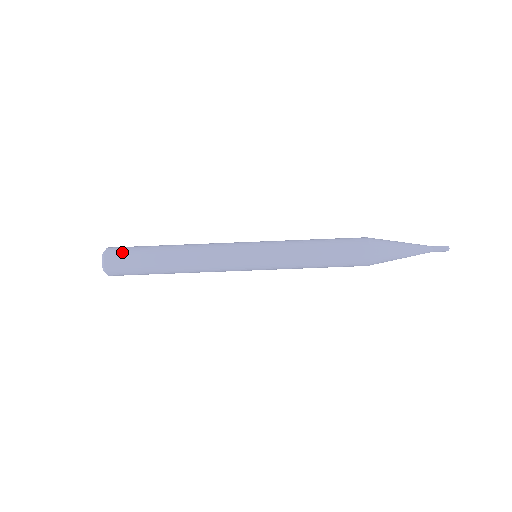
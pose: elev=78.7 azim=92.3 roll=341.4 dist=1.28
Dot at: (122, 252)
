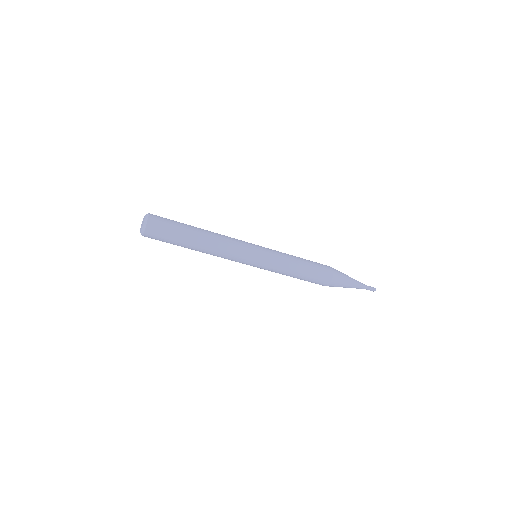
Dot at: (158, 237)
